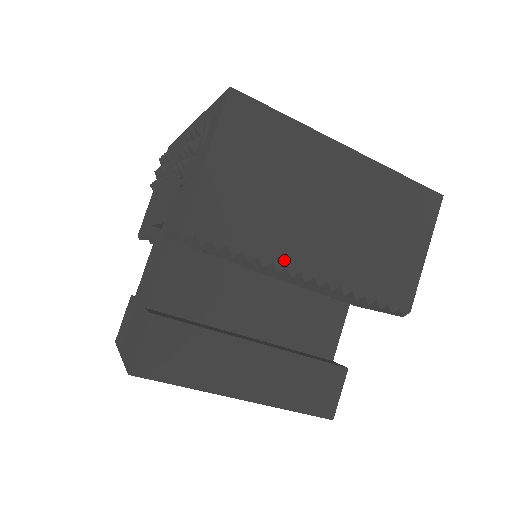
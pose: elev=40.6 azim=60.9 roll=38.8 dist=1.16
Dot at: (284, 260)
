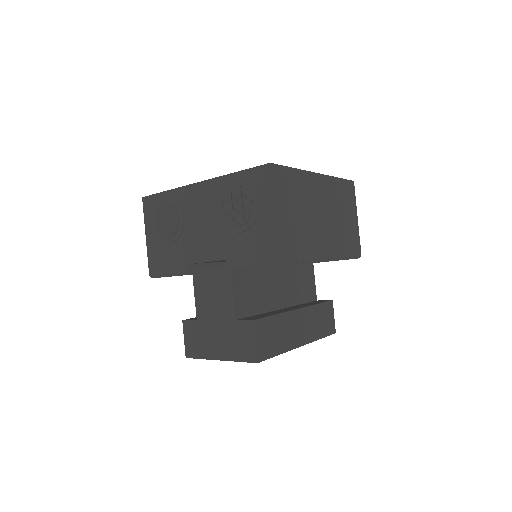
Dot at: (317, 254)
